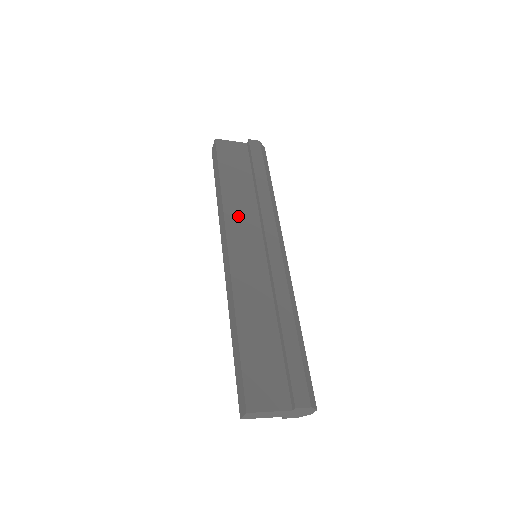
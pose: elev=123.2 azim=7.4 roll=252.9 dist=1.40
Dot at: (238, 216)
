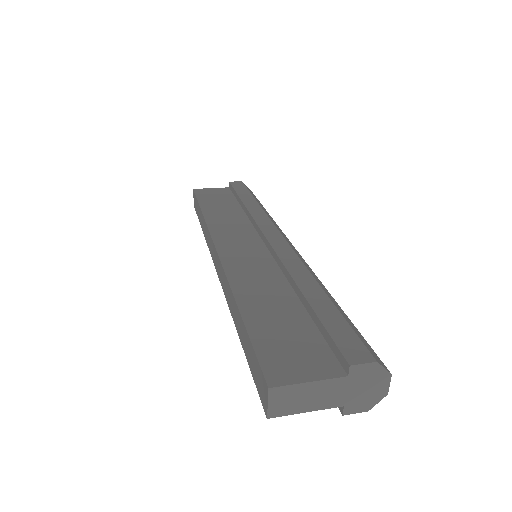
Dot at: (226, 227)
